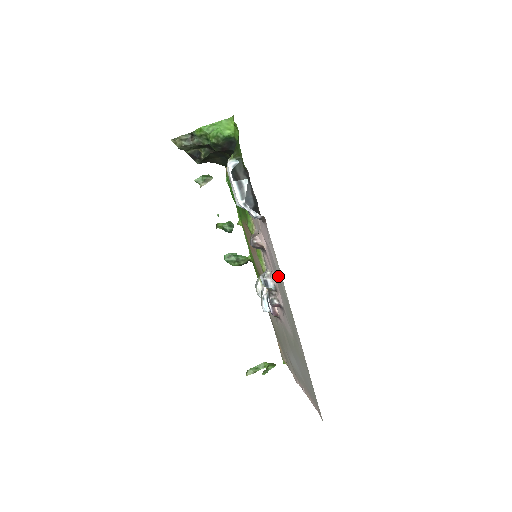
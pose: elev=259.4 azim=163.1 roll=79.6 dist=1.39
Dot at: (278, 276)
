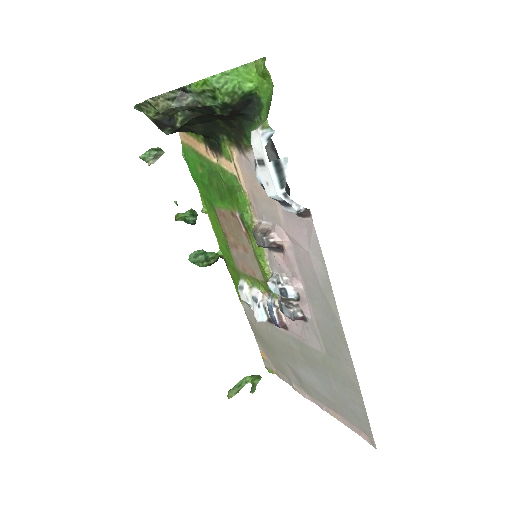
Dot at: (319, 286)
